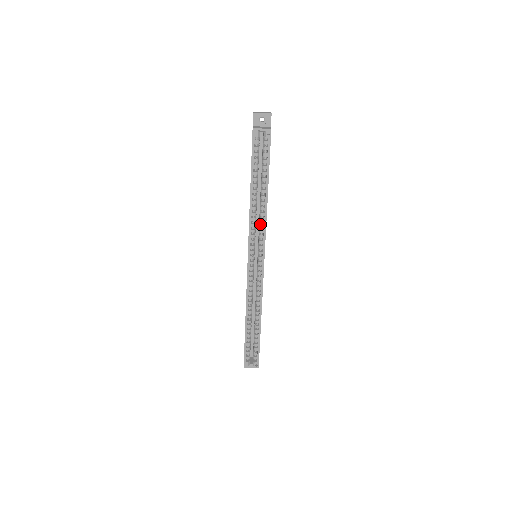
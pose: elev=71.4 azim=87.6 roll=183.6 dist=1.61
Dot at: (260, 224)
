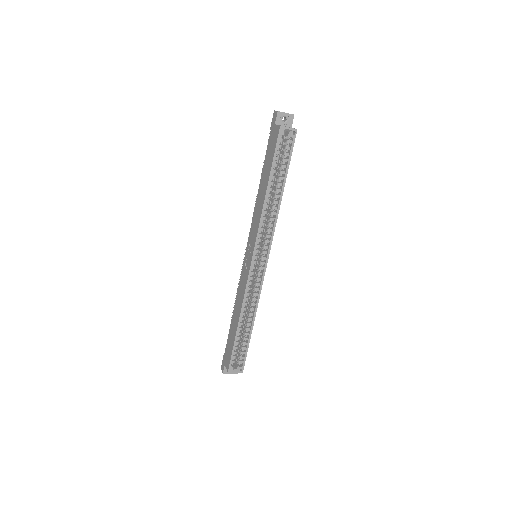
Dot at: (270, 223)
